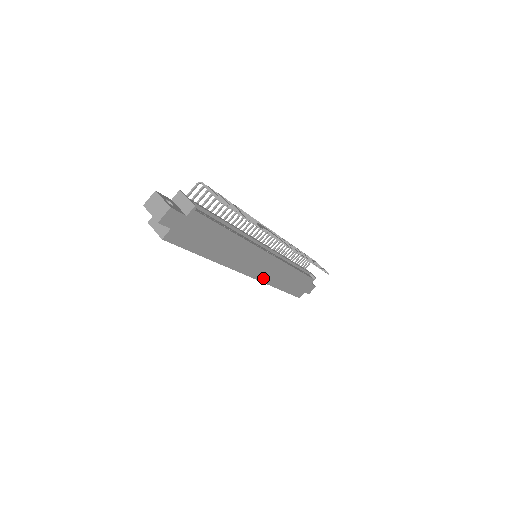
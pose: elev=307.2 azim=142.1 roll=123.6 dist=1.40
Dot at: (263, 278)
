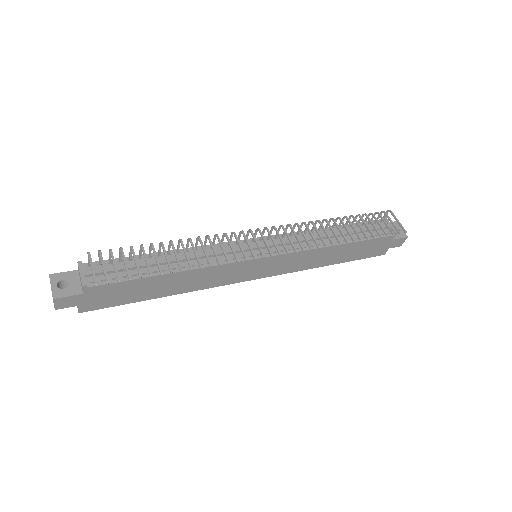
Dot at: (282, 271)
